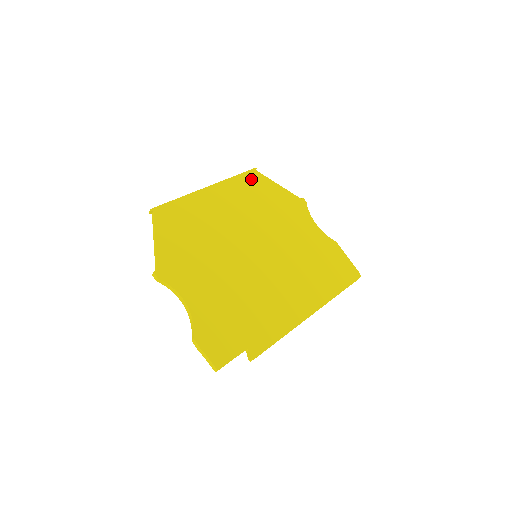
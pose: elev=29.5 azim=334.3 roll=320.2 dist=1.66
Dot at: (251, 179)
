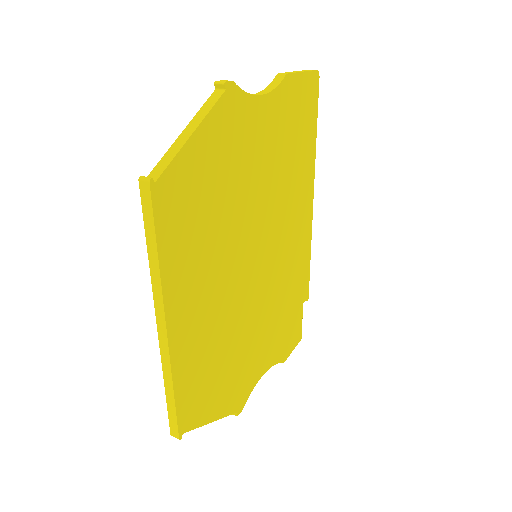
Dot at: (170, 211)
